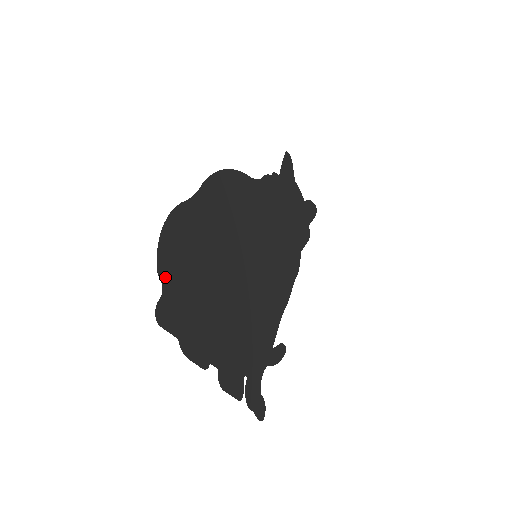
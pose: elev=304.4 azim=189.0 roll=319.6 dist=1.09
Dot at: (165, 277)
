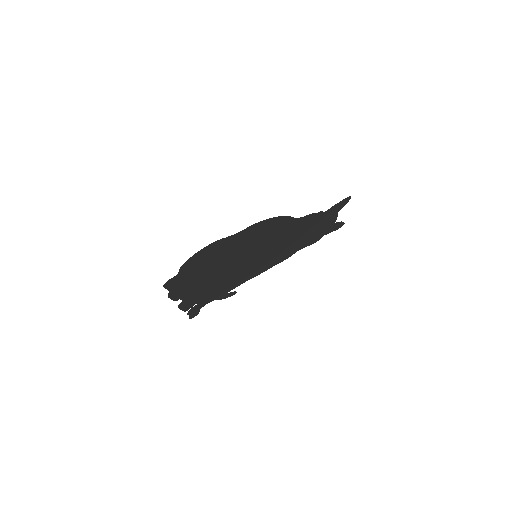
Dot at: (183, 270)
